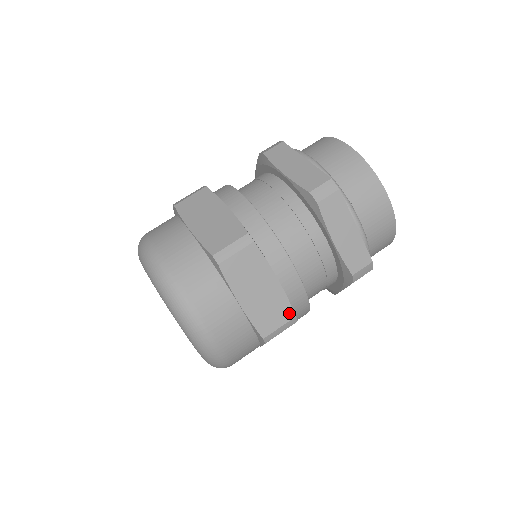
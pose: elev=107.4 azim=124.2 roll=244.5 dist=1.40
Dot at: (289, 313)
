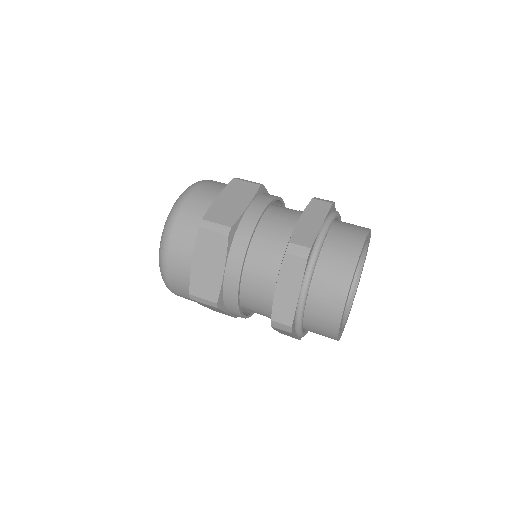
Dot at: (215, 297)
